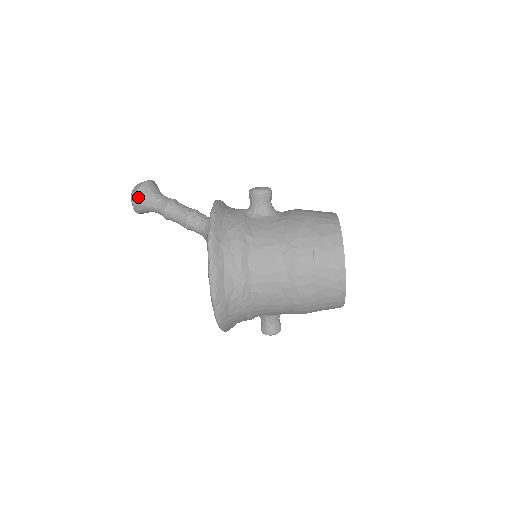
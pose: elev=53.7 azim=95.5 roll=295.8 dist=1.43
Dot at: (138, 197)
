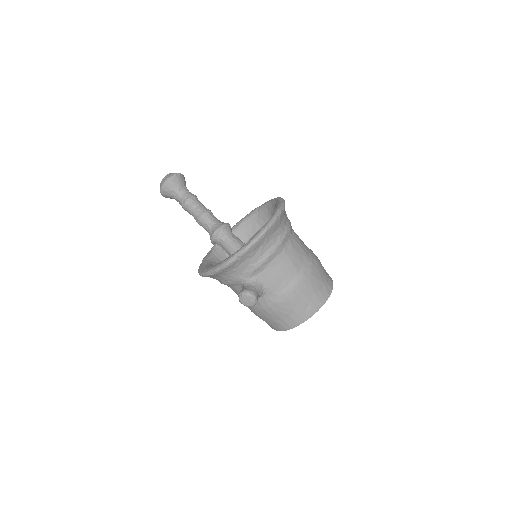
Dot at: (181, 176)
